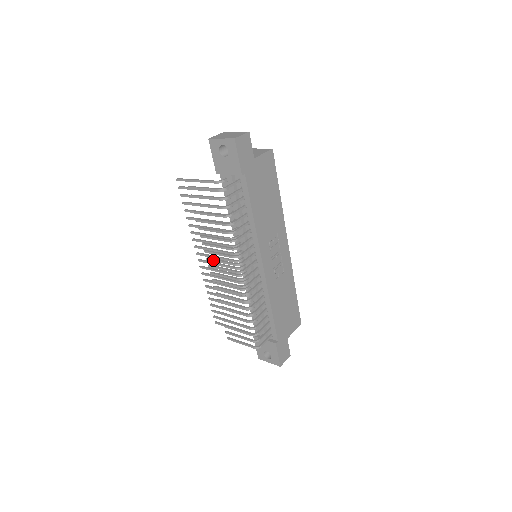
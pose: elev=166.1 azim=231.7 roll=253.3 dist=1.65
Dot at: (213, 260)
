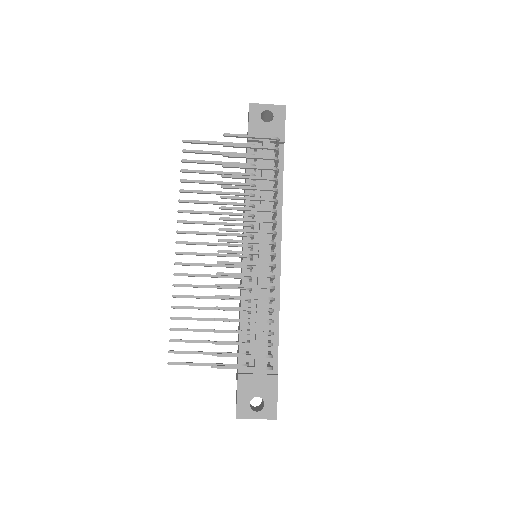
Dot at: (232, 229)
